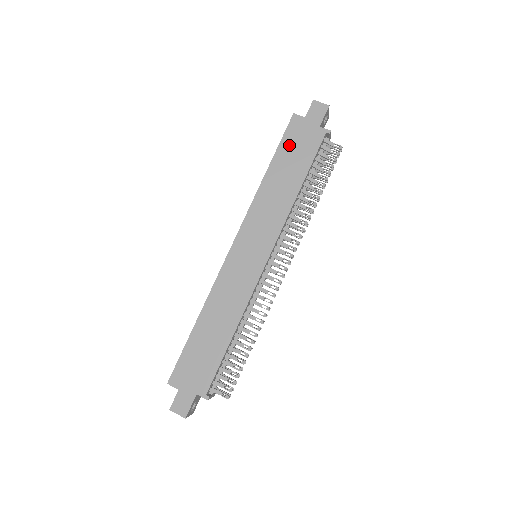
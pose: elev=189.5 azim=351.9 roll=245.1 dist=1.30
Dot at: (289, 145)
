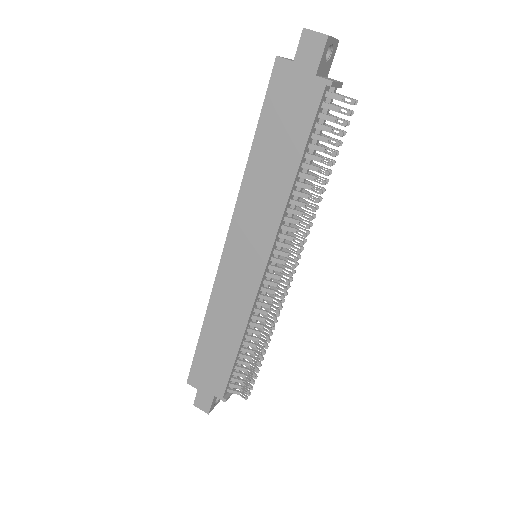
Dot at: (275, 110)
